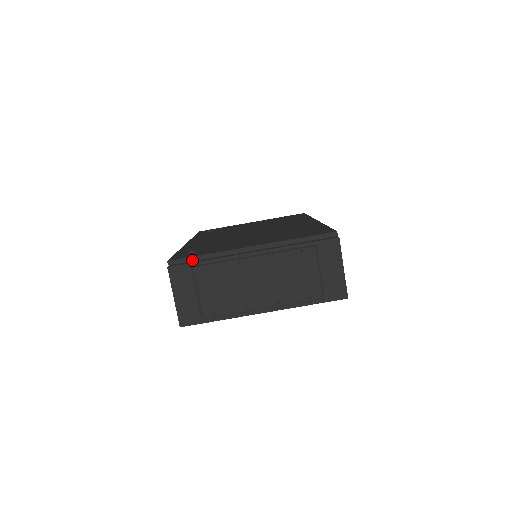
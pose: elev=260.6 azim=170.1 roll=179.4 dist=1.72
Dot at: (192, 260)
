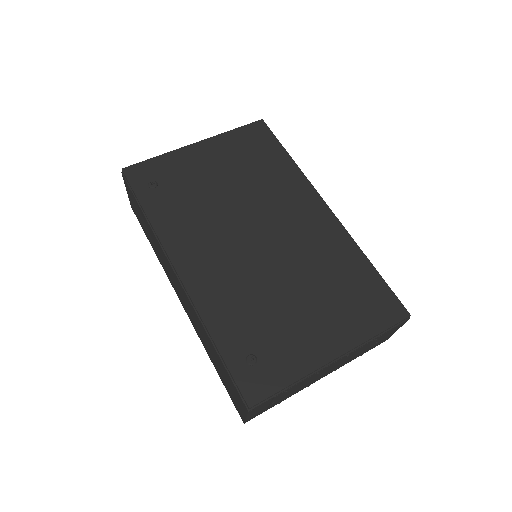
Dot at: (275, 394)
